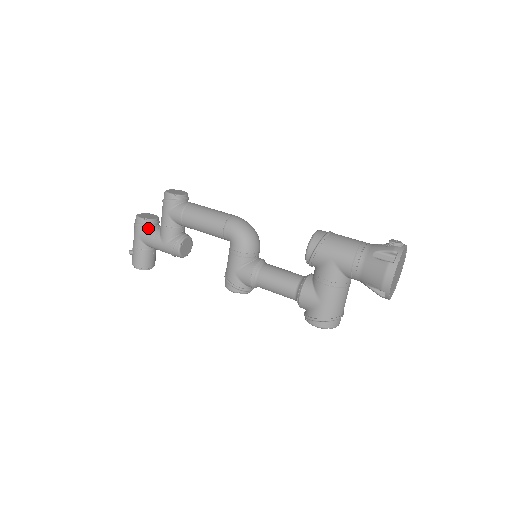
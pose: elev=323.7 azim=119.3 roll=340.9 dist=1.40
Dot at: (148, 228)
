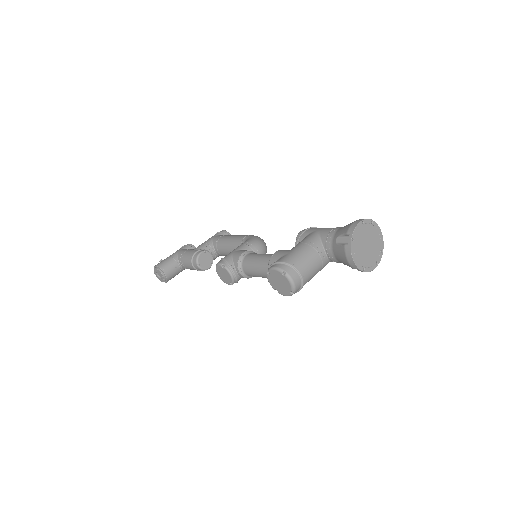
Dot at: occluded
